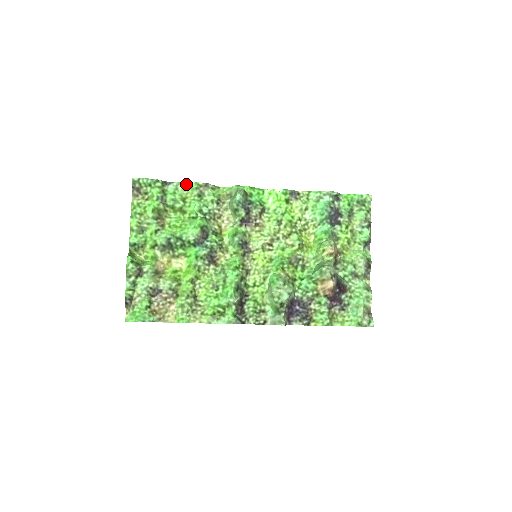
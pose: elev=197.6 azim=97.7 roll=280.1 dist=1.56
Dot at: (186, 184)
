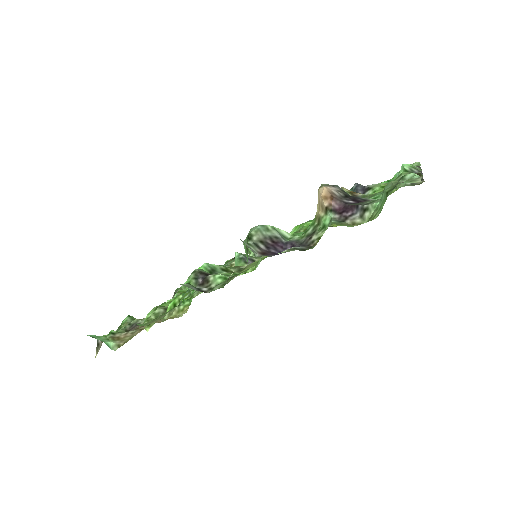
Dot at: occluded
